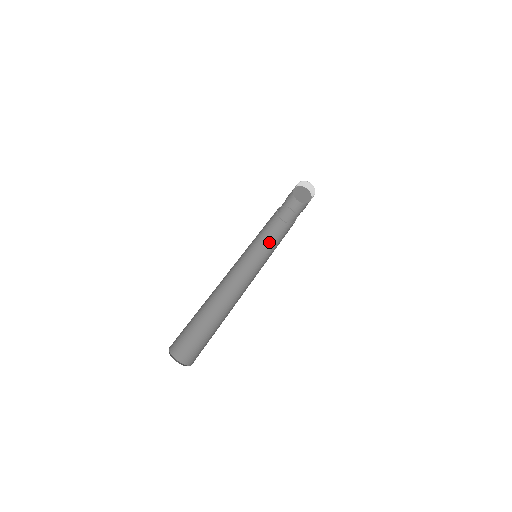
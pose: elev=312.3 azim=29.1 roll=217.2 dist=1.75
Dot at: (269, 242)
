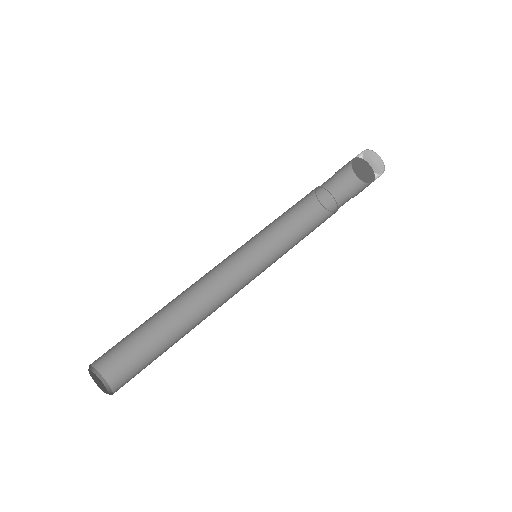
Dot at: (282, 224)
